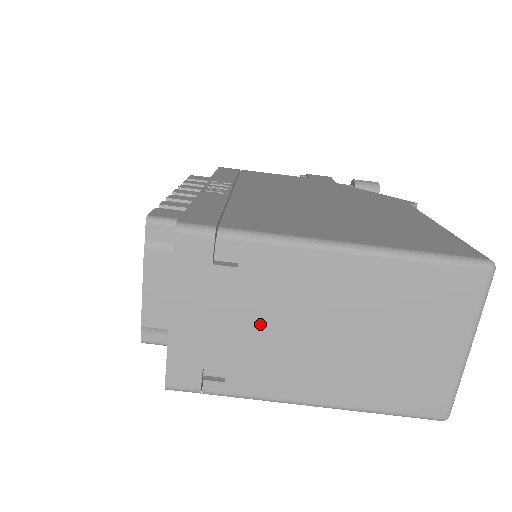
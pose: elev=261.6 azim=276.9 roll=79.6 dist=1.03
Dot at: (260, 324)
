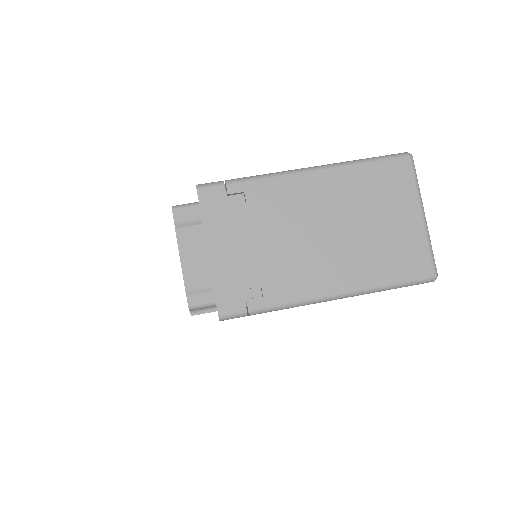
Dot at: (274, 240)
